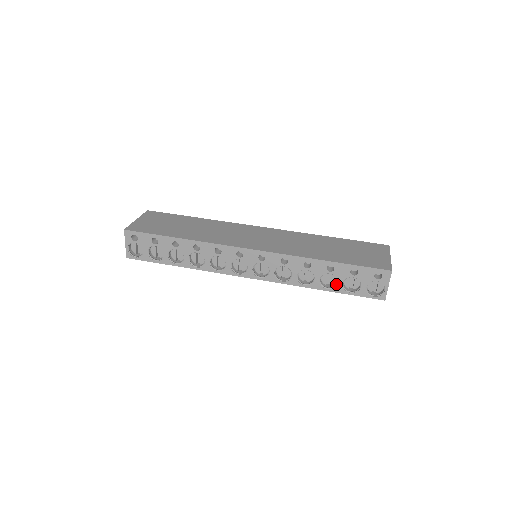
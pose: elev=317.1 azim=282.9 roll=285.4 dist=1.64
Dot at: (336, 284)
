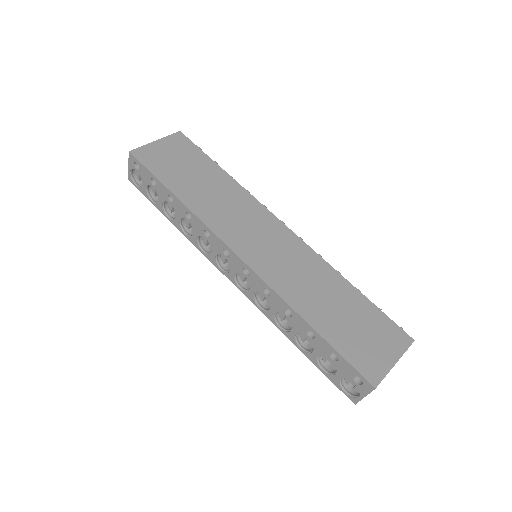
Dot at: (311, 351)
